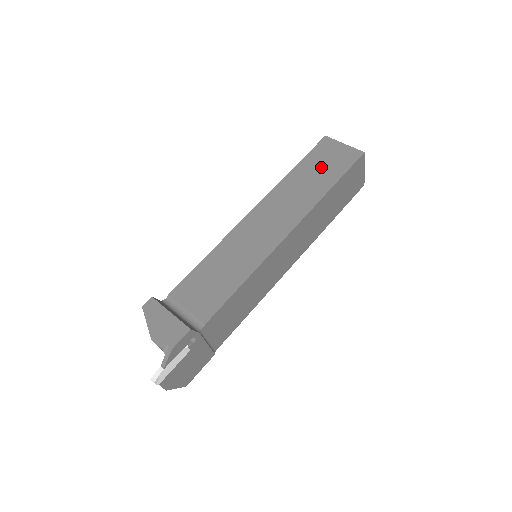
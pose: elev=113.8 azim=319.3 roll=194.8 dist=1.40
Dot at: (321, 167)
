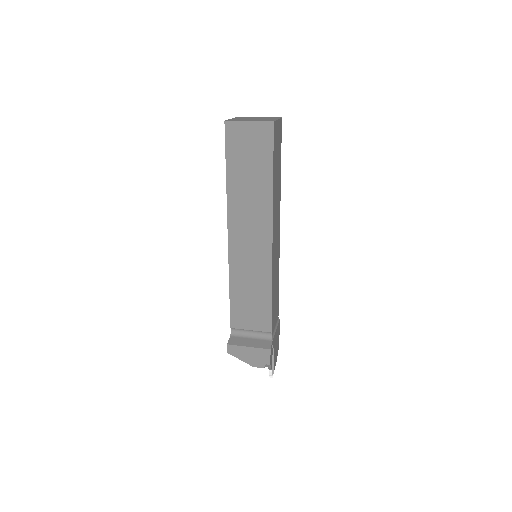
Dot at: (248, 162)
